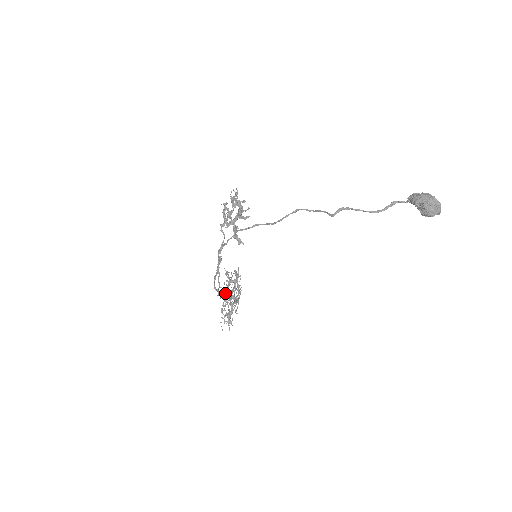
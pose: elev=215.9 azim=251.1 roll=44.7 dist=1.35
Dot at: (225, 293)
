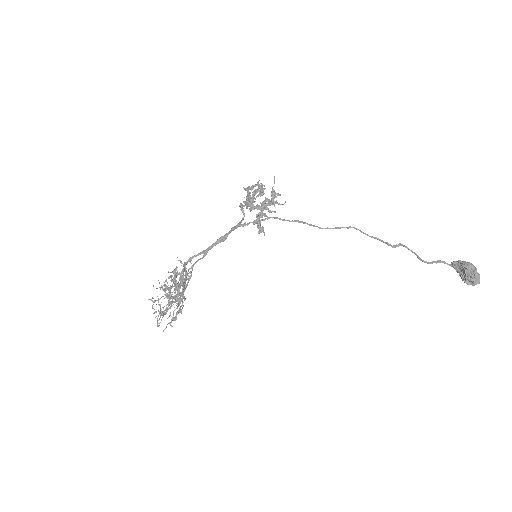
Dot at: occluded
